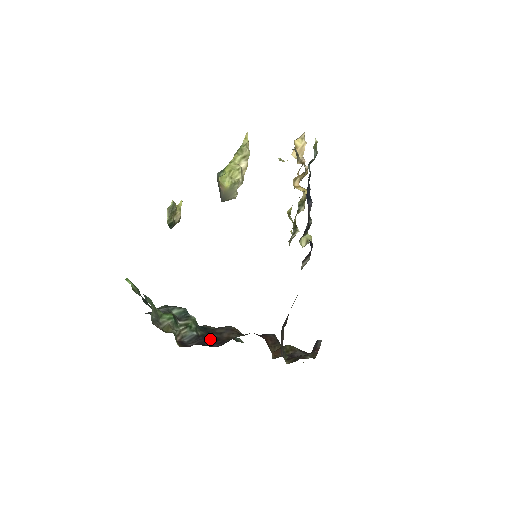
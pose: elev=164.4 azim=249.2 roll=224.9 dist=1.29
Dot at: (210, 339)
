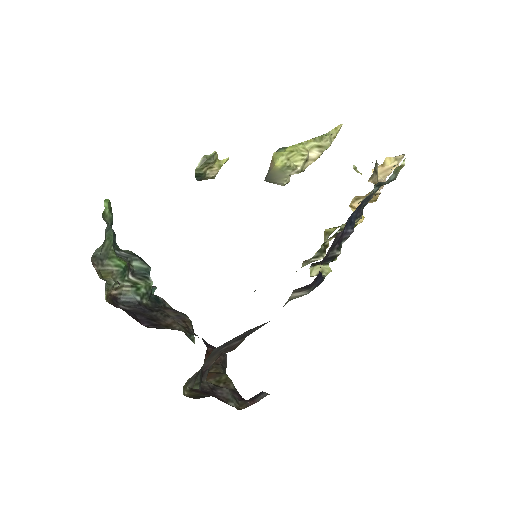
Dot at: (148, 314)
